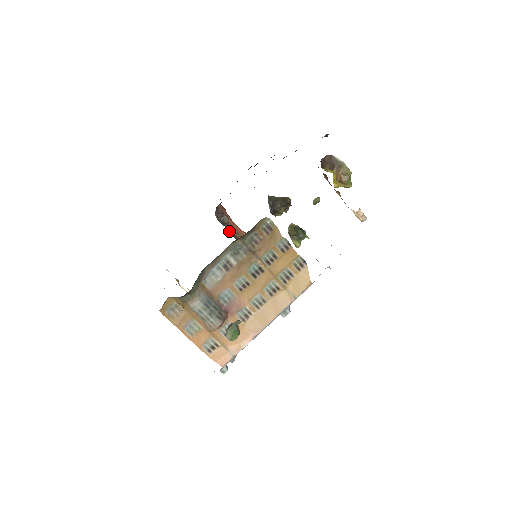
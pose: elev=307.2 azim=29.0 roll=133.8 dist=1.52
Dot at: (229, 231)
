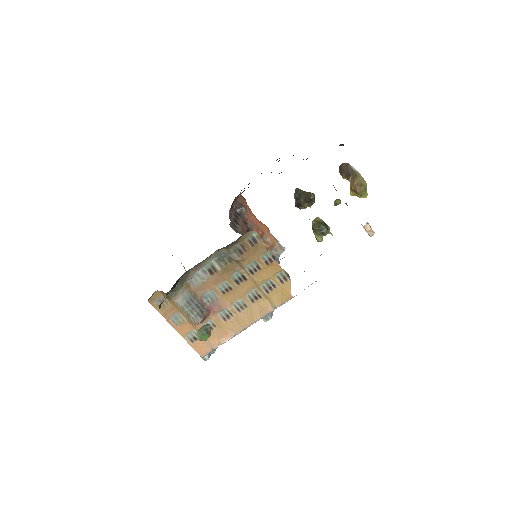
Dot at: occluded
